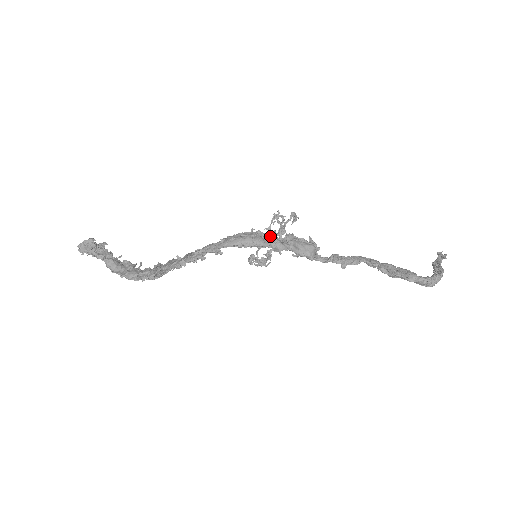
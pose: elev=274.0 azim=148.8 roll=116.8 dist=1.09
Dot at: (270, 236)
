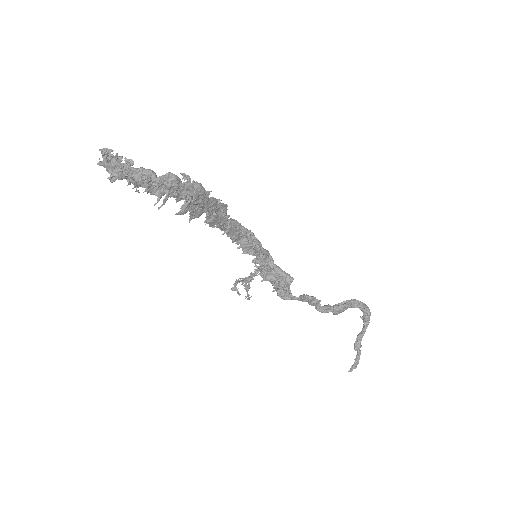
Dot at: (247, 278)
